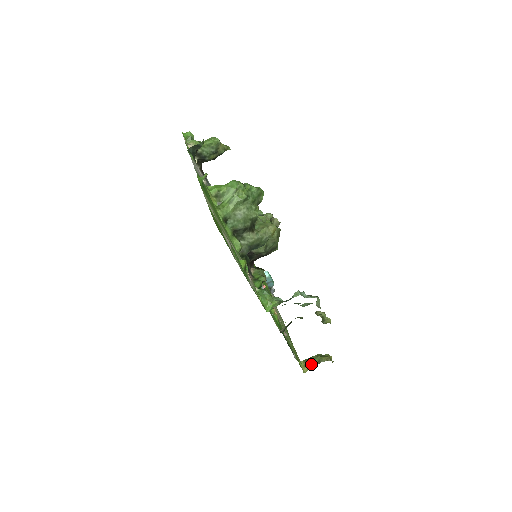
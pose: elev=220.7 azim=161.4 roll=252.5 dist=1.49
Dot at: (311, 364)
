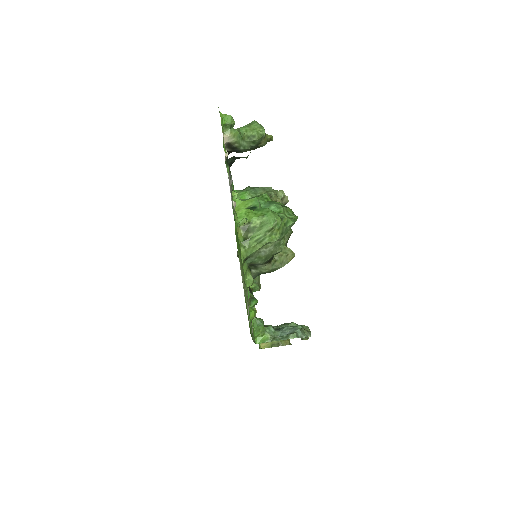
Dot at: (270, 344)
